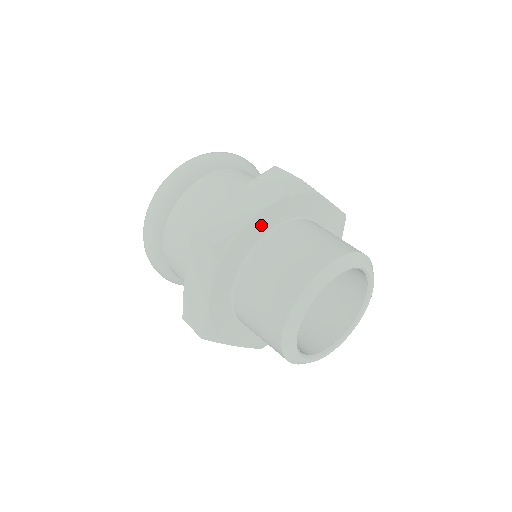
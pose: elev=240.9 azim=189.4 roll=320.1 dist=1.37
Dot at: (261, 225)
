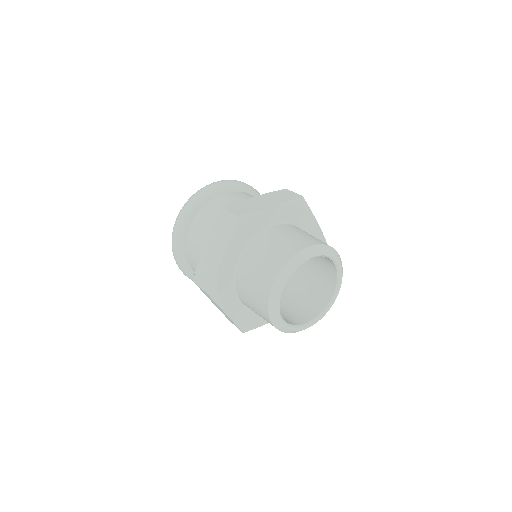
Dot at: (230, 261)
